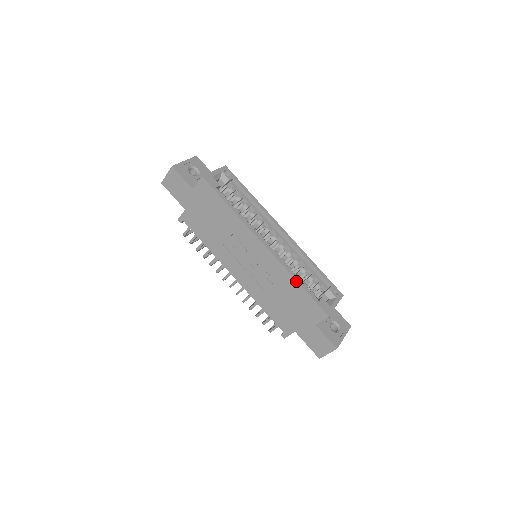
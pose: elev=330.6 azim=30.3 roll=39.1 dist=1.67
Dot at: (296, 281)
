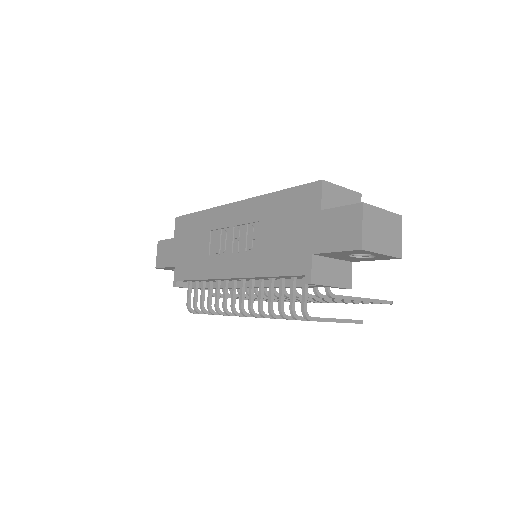
Dot at: (273, 193)
